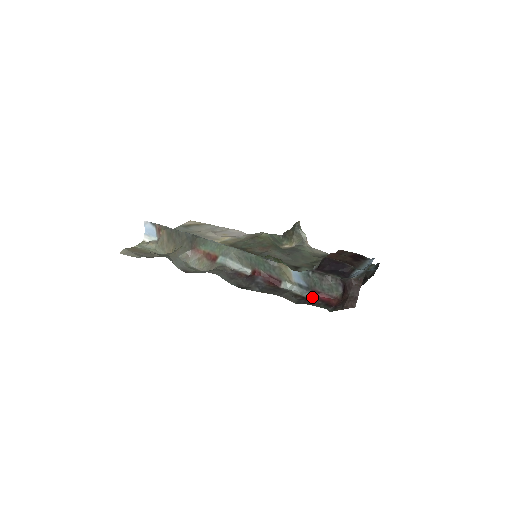
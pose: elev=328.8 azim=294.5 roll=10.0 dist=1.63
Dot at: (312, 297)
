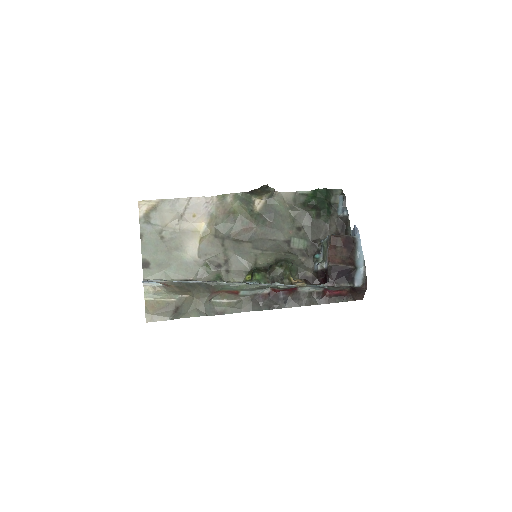
Dot at: (328, 295)
